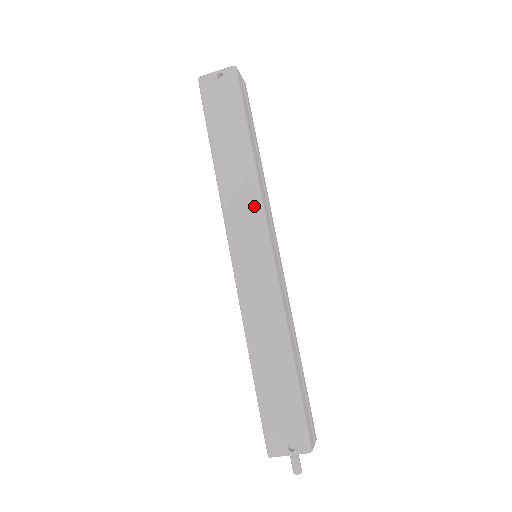
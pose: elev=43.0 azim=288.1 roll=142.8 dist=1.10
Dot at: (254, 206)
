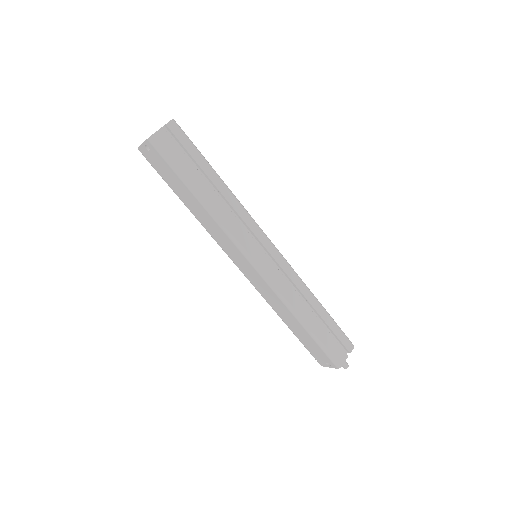
Dot at: (228, 239)
